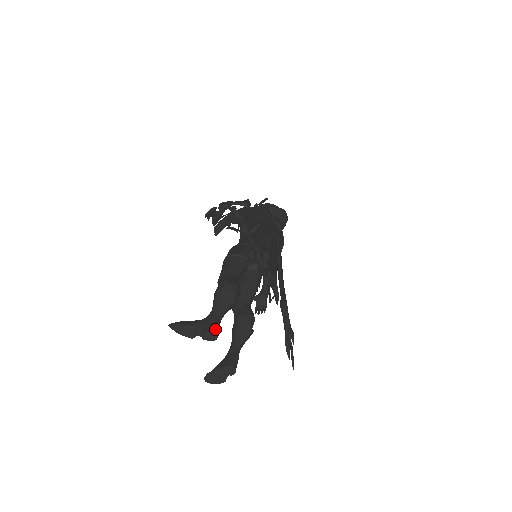
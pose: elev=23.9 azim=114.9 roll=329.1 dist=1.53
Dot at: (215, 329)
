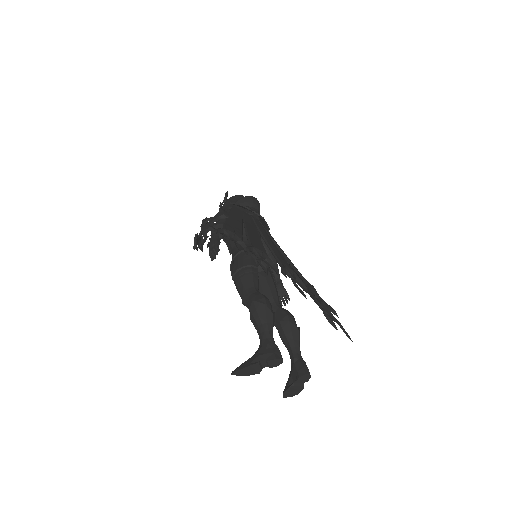
Dot at: (276, 353)
